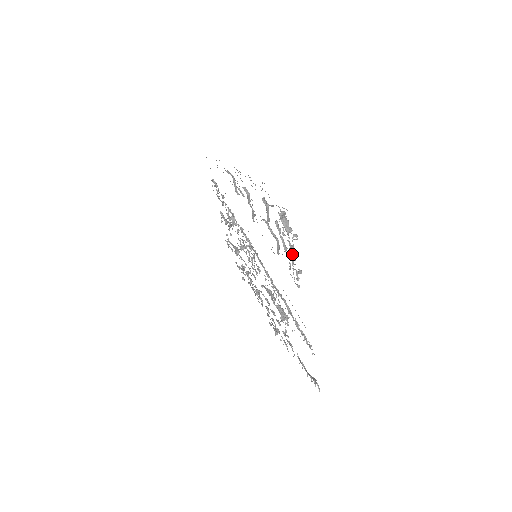
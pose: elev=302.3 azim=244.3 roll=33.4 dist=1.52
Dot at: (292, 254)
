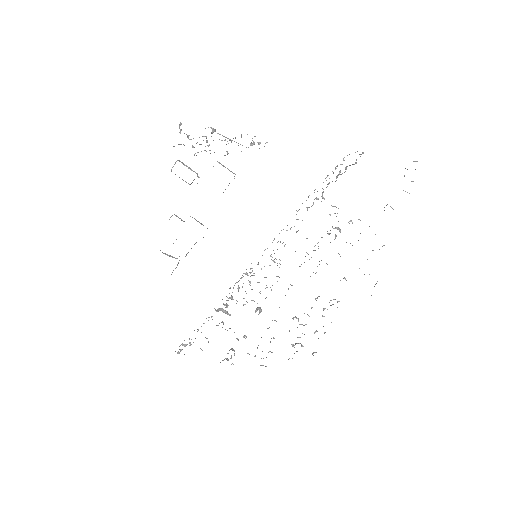
Dot at: occluded
